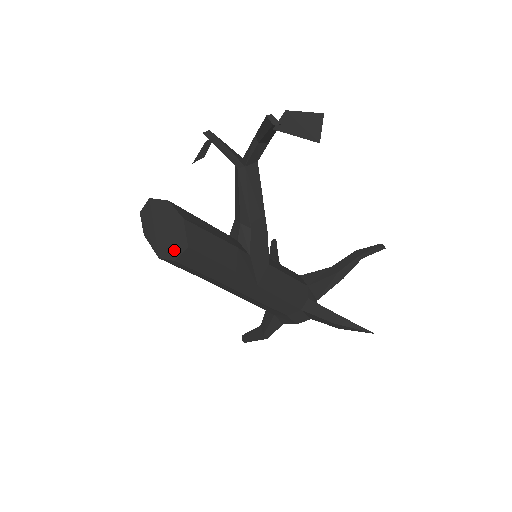
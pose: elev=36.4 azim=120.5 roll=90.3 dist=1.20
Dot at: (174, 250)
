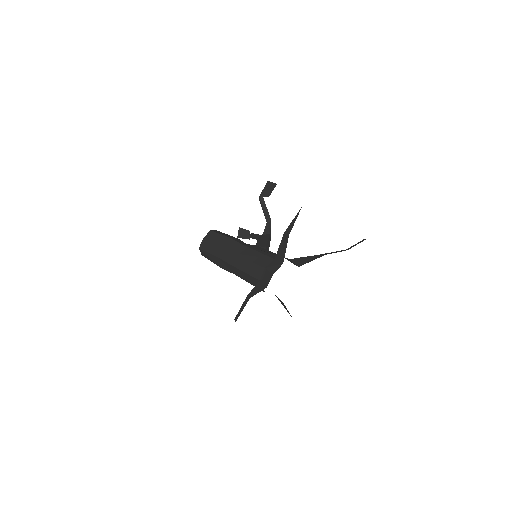
Dot at: occluded
